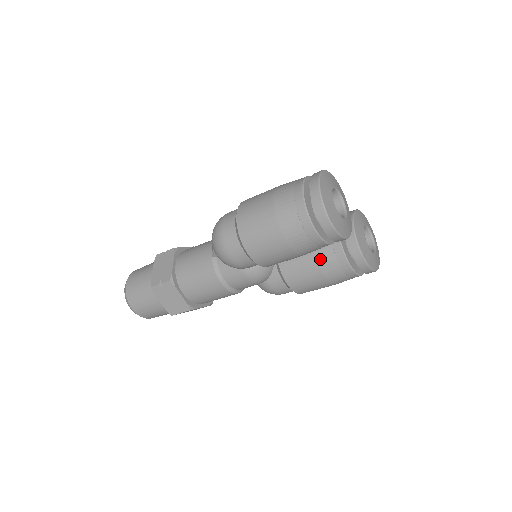
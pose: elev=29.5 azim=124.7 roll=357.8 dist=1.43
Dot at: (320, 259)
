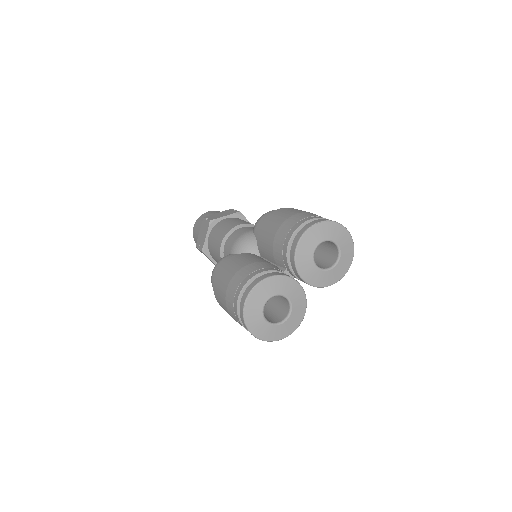
Dot at: occluded
